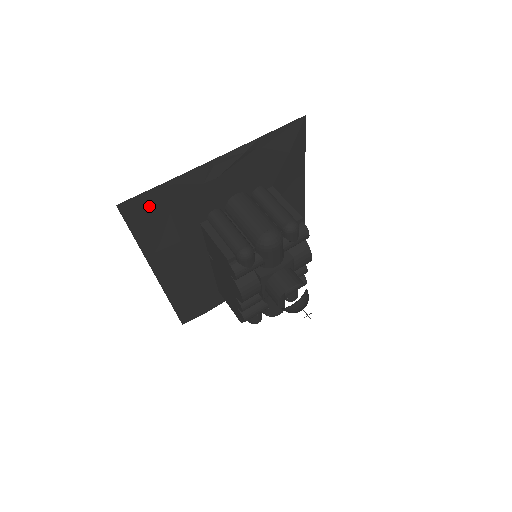
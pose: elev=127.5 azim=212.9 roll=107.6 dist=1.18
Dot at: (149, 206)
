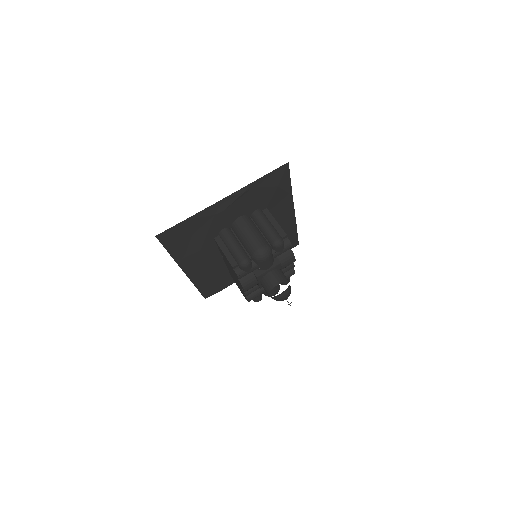
Dot at: (177, 233)
